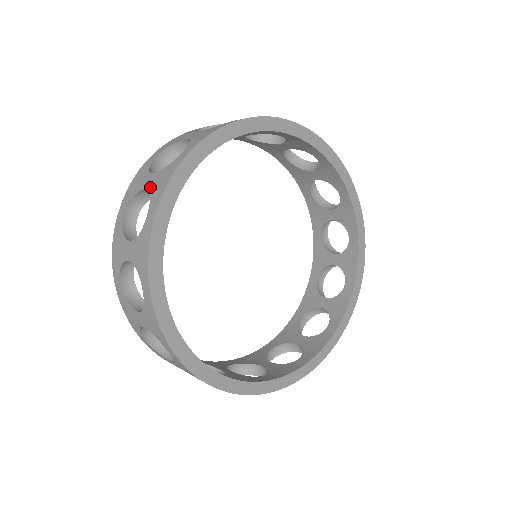
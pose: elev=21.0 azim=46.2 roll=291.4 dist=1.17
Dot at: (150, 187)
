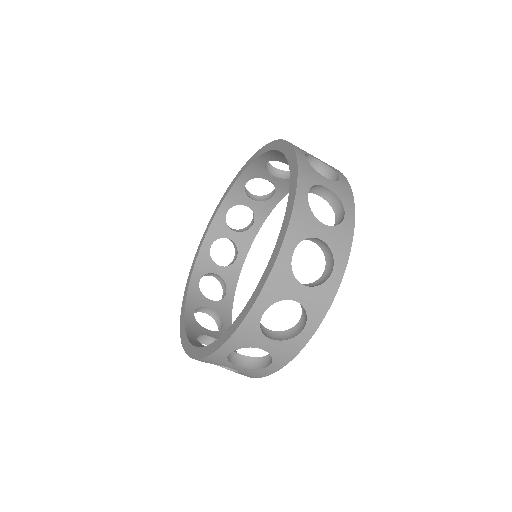
Dot at: (305, 302)
